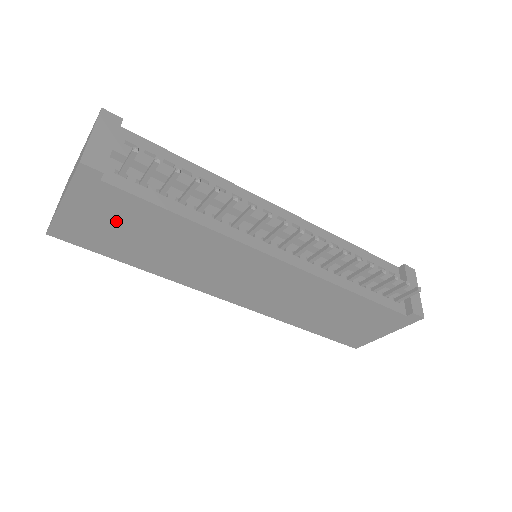
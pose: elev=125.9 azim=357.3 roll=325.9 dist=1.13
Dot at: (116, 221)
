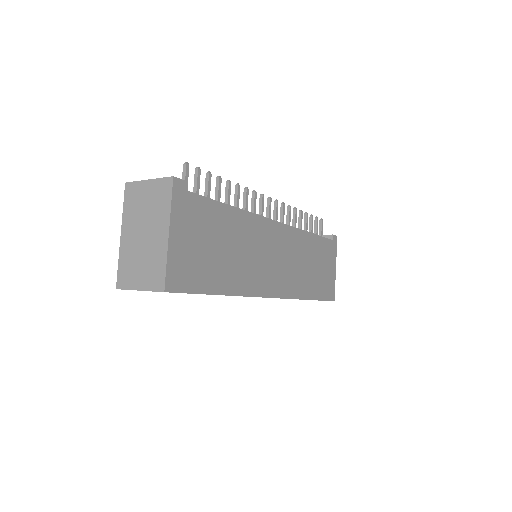
Dot at: (201, 237)
